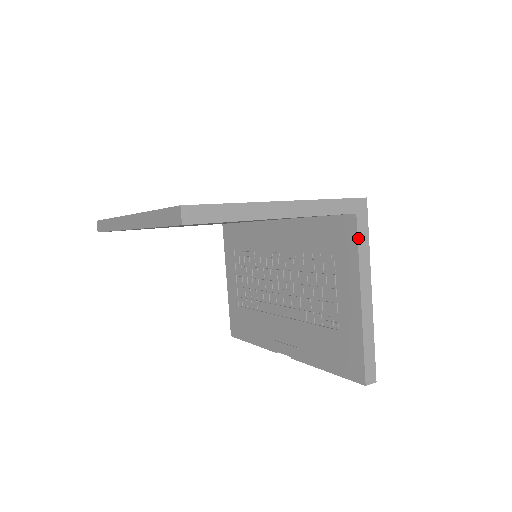
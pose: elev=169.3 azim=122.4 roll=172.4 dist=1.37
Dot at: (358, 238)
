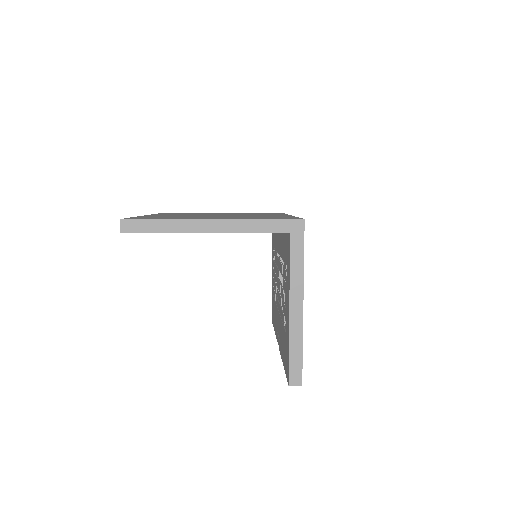
Dot at: (291, 255)
